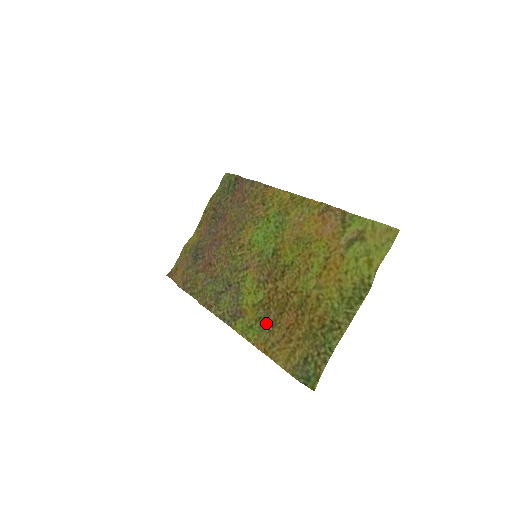
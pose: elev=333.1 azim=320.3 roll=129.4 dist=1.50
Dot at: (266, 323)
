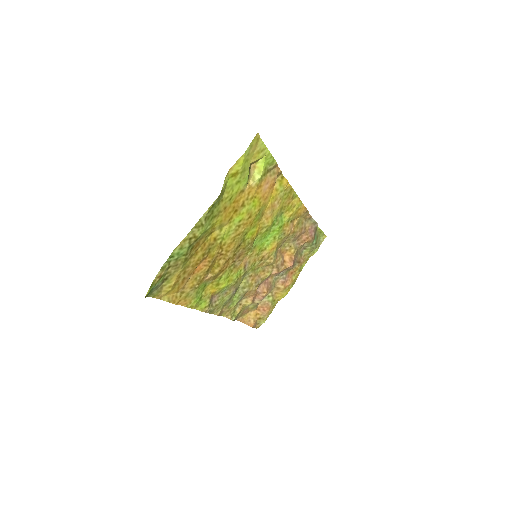
Dot at: (201, 285)
